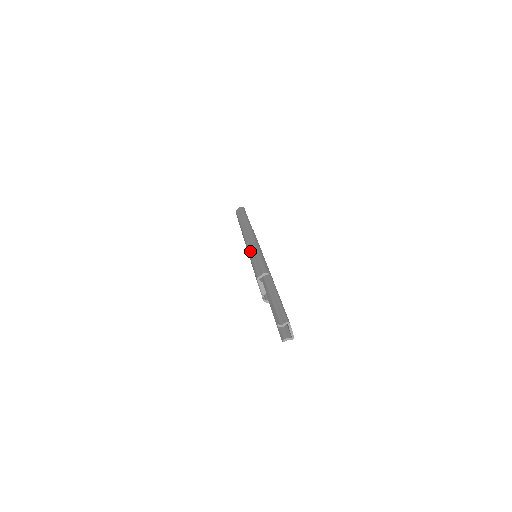
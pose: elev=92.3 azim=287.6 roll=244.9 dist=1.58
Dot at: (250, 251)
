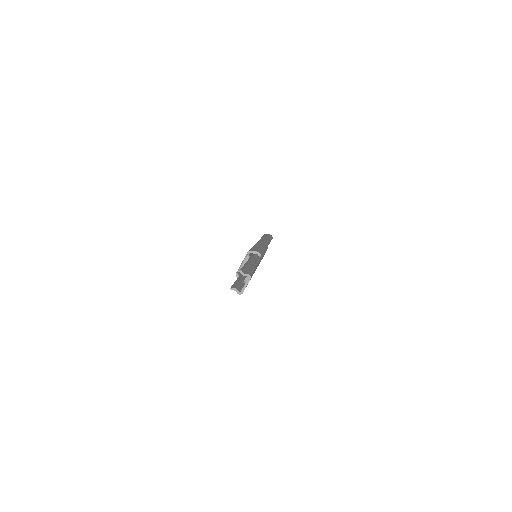
Dot at: (257, 244)
